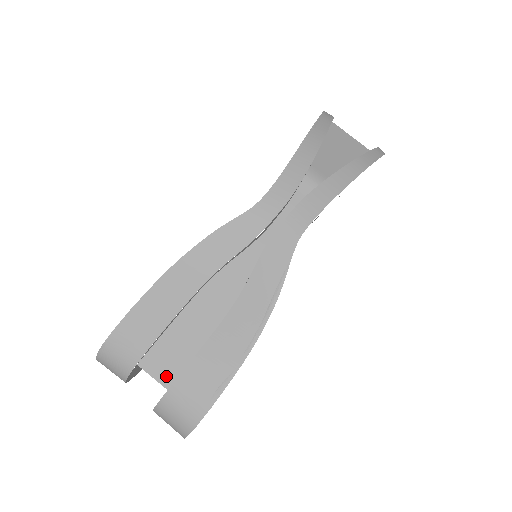
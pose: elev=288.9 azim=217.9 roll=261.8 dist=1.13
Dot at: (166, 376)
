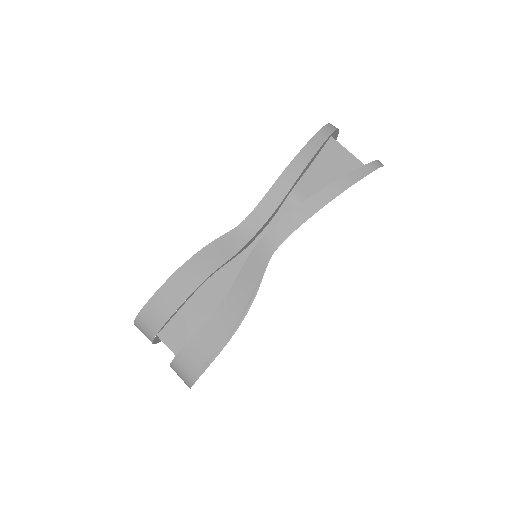
Dot at: (175, 346)
